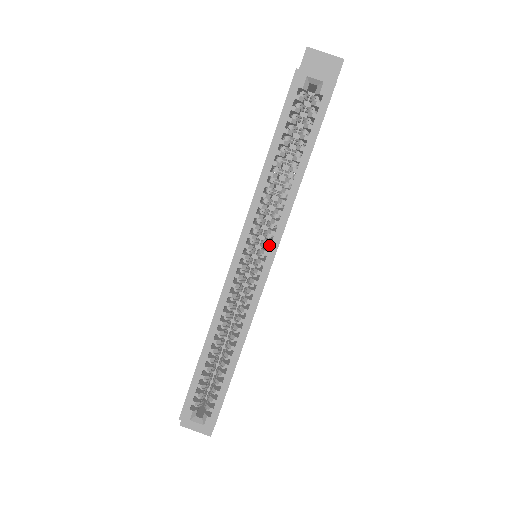
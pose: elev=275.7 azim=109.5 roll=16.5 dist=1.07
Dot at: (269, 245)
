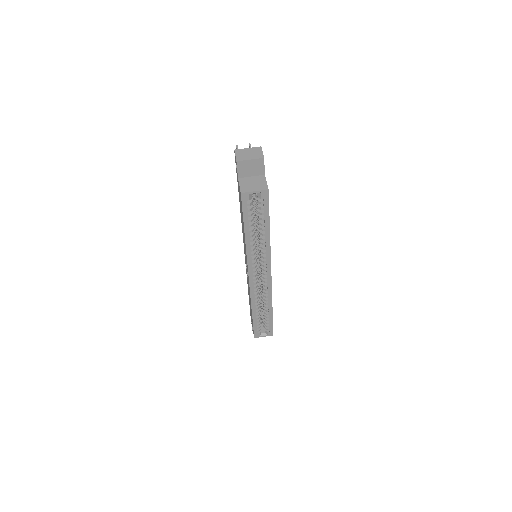
Dot at: occluded
